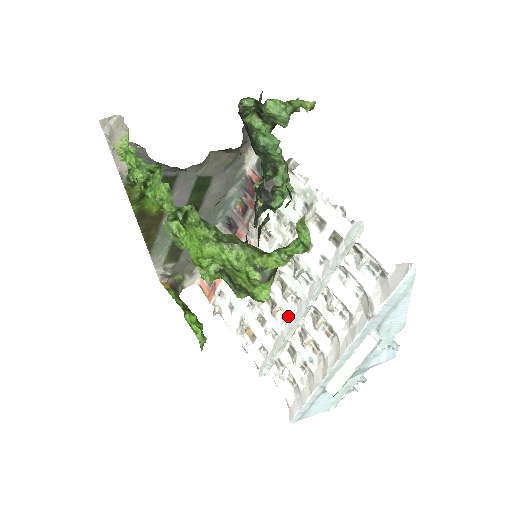
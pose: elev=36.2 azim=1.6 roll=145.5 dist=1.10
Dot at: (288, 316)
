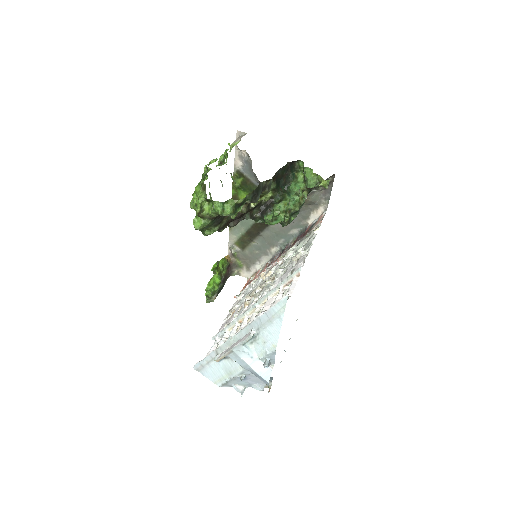
Dot at: (247, 309)
